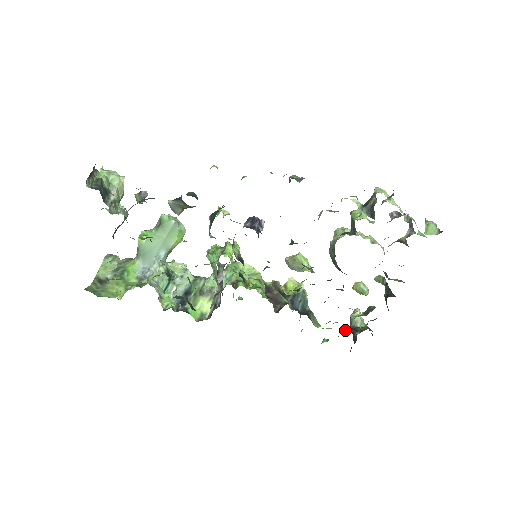
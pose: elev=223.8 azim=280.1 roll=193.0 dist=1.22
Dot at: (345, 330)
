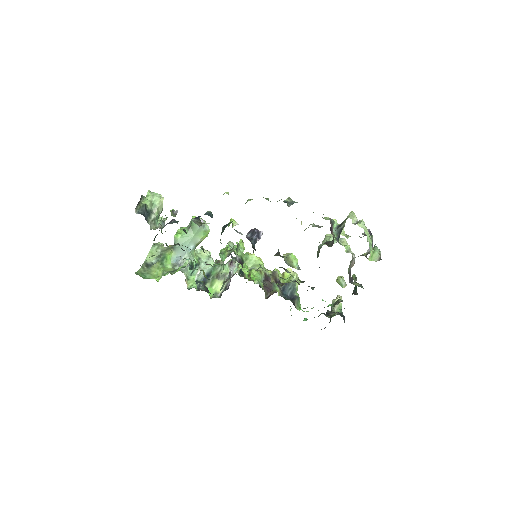
Dot at: occluded
